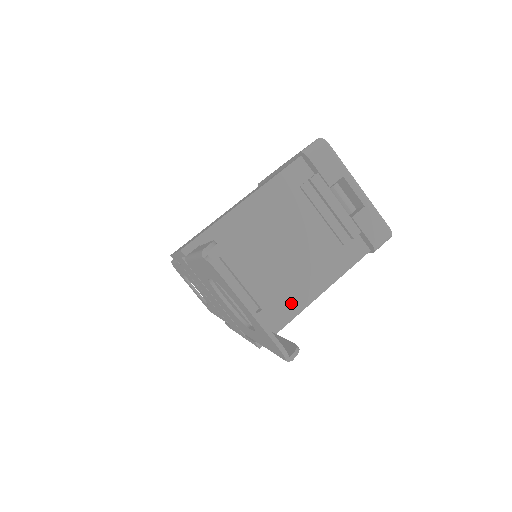
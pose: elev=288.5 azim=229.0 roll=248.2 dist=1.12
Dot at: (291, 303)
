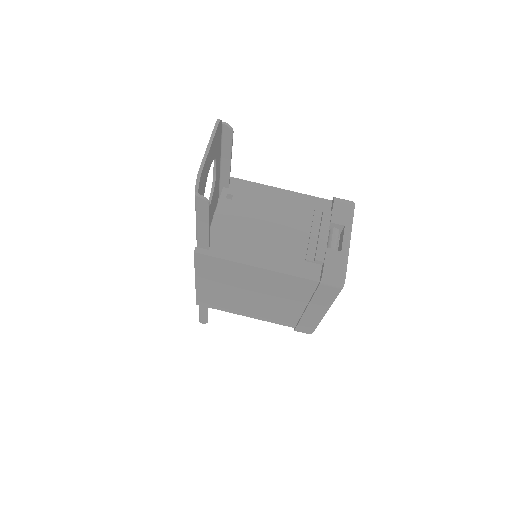
Dot at: (239, 252)
